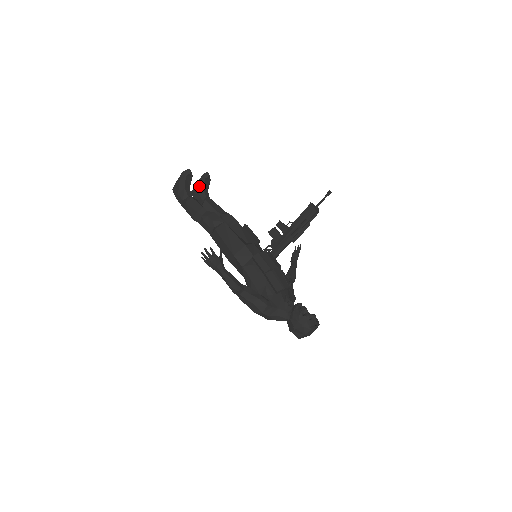
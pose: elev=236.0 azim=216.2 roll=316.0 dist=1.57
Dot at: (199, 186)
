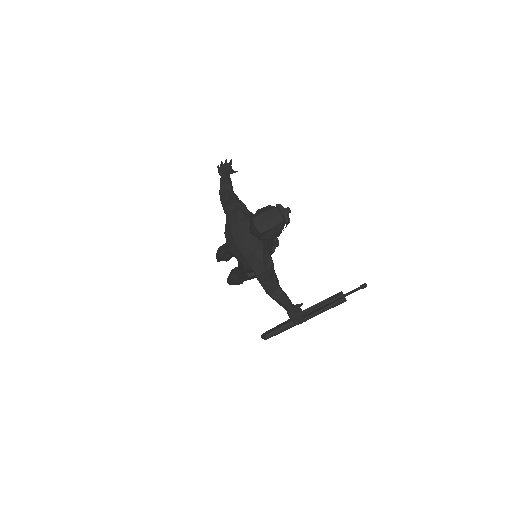
Dot at: occluded
